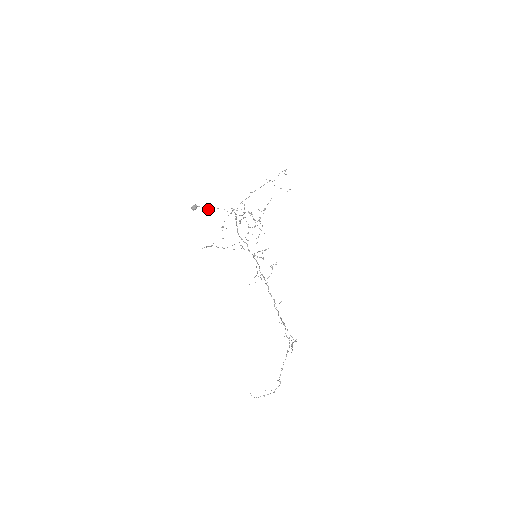
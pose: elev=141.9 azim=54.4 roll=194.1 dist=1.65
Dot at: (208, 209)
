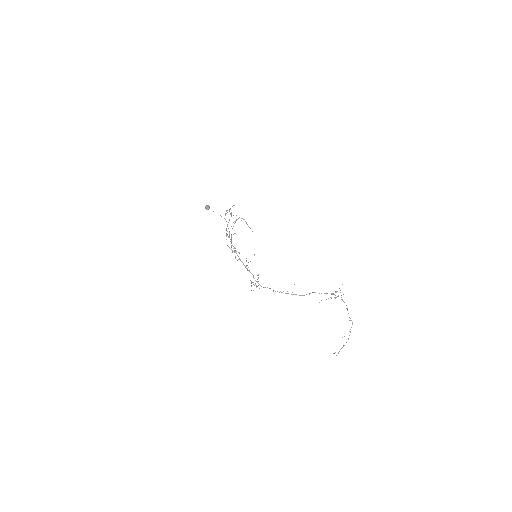
Dot at: occluded
